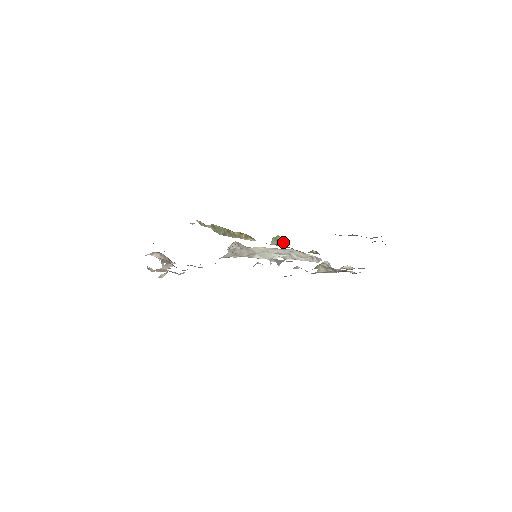
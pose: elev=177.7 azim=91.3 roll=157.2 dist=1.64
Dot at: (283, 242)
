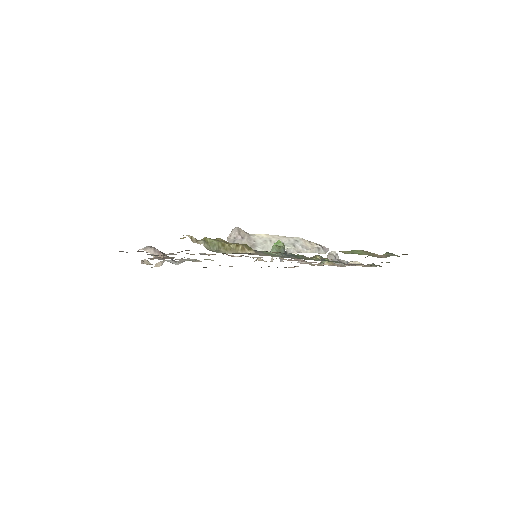
Dot at: (284, 248)
